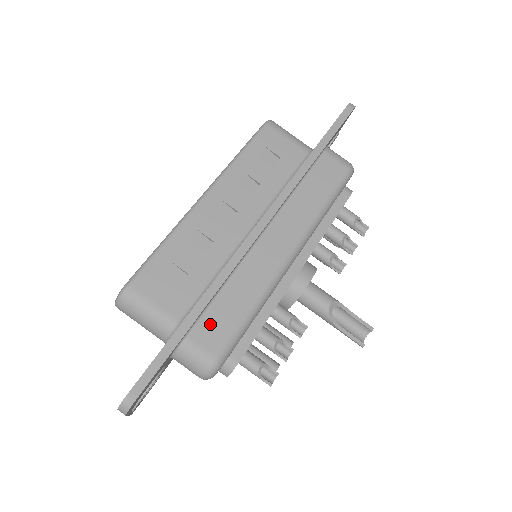
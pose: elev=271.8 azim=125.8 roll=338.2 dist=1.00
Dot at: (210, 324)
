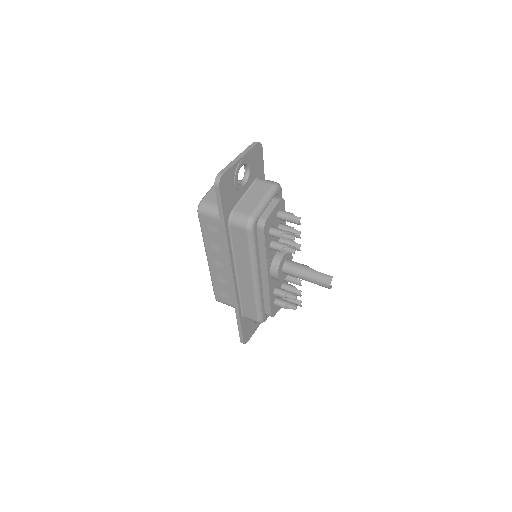
Dot at: occluded
